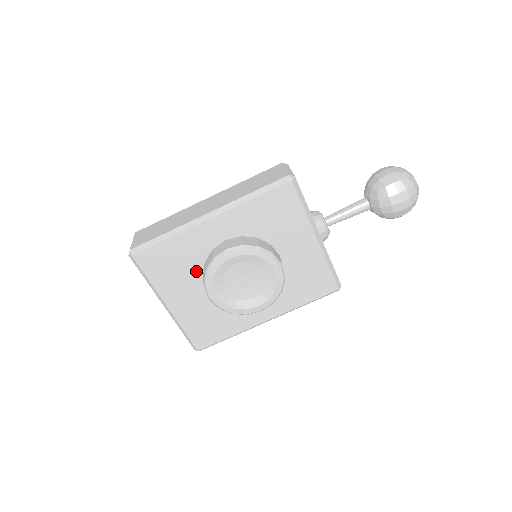
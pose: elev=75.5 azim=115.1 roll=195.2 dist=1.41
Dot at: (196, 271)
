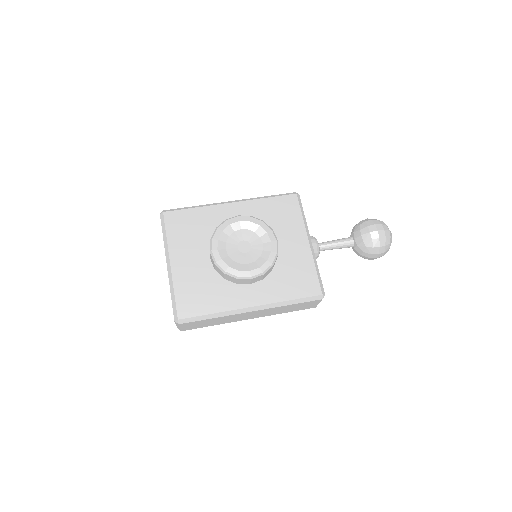
Dot at: (206, 239)
